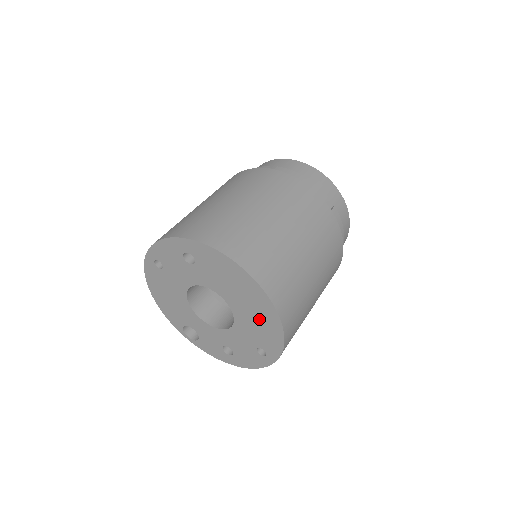
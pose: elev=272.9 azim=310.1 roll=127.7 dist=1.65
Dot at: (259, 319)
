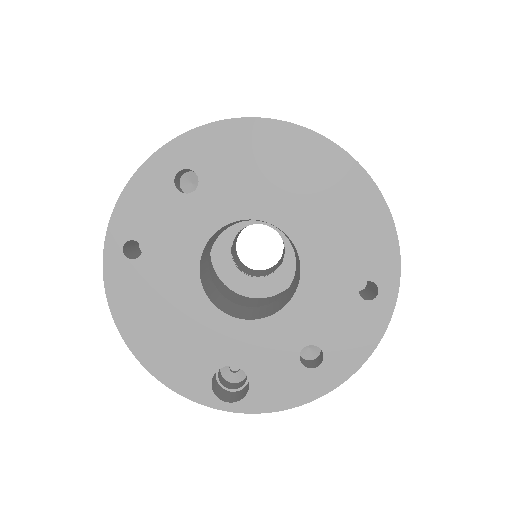
Dot at: (338, 210)
